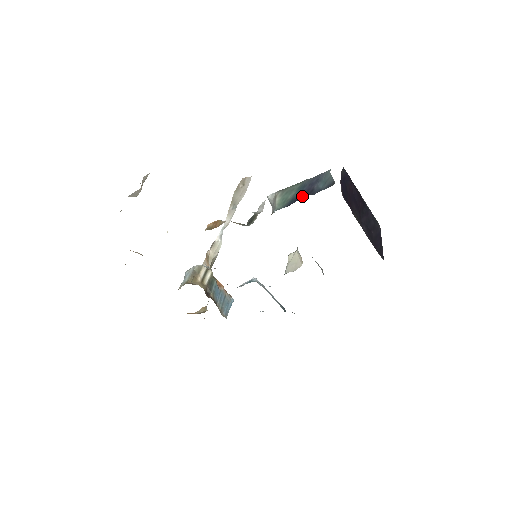
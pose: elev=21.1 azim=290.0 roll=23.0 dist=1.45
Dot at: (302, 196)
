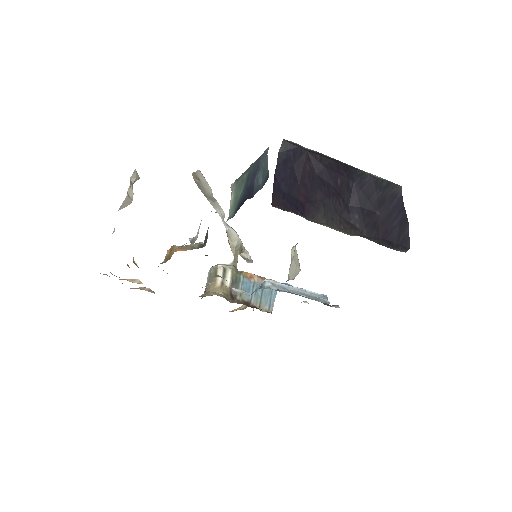
Dot at: (245, 198)
